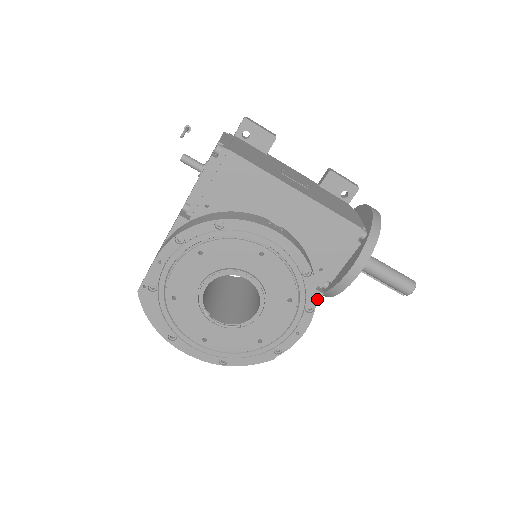
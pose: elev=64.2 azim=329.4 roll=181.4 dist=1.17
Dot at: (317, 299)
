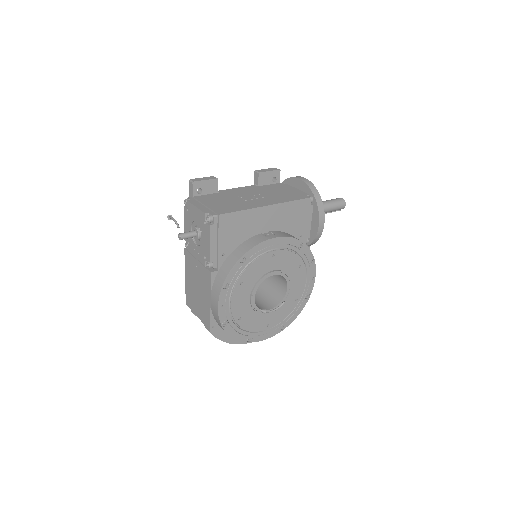
Dot at: occluded
